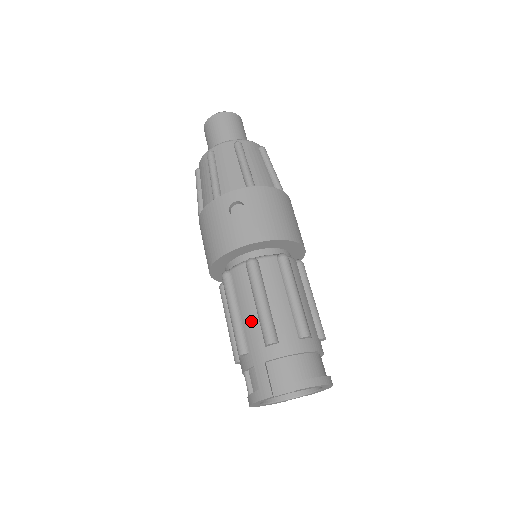
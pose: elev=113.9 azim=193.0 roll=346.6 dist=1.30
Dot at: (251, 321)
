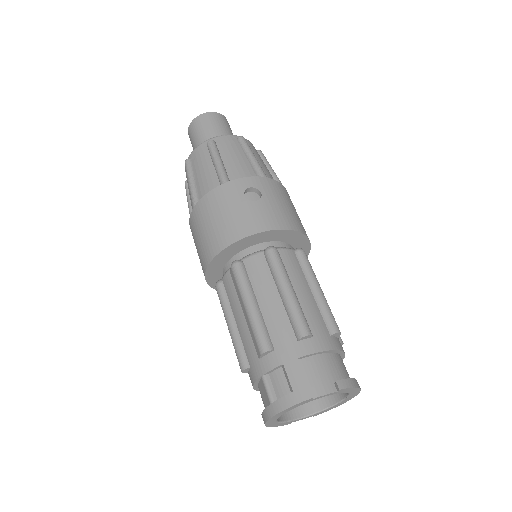
Dot at: (276, 313)
